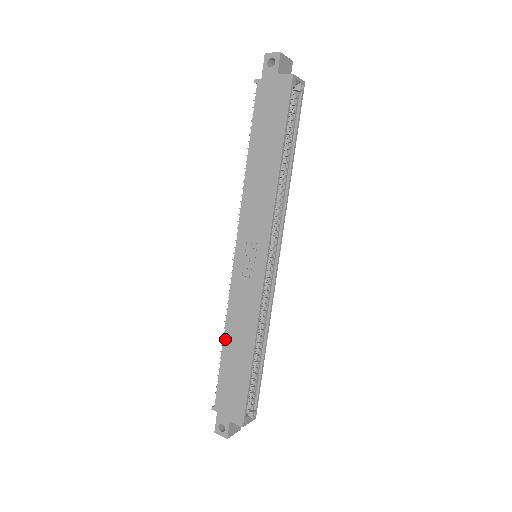
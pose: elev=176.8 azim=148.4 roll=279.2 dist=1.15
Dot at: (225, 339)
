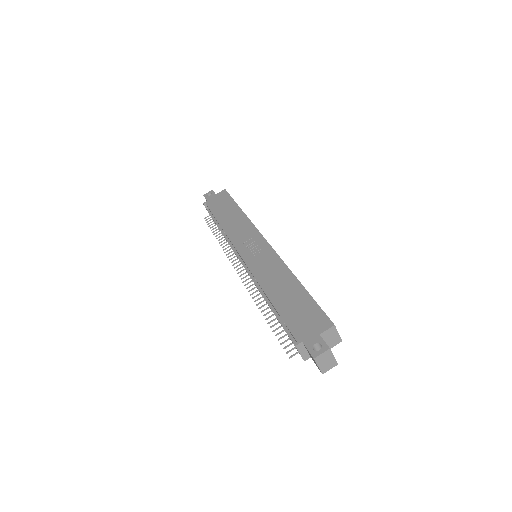
Dot at: (268, 295)
